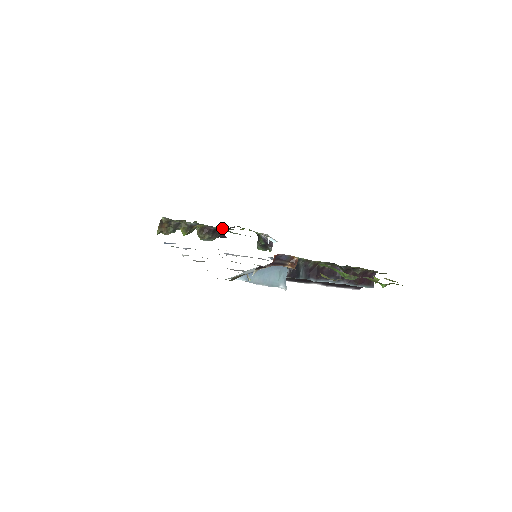
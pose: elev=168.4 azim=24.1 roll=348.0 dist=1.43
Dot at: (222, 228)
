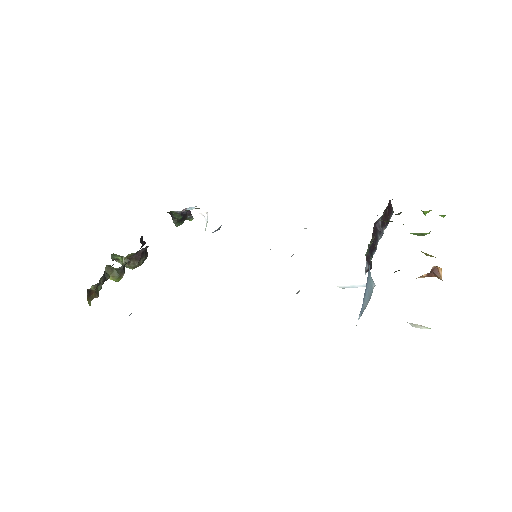
Dot at: occluded
